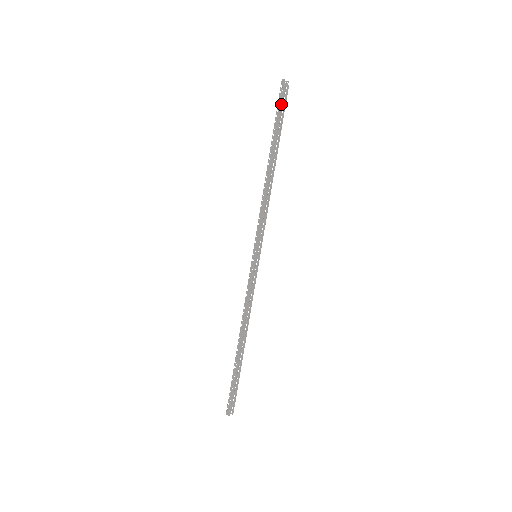
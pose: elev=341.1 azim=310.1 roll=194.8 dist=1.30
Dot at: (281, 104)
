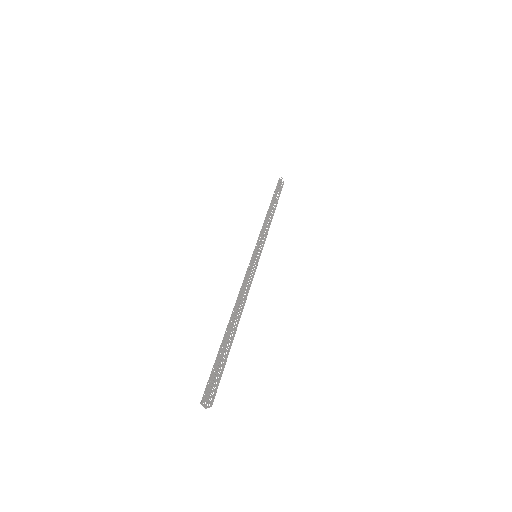
Dot at: (279, 185)
